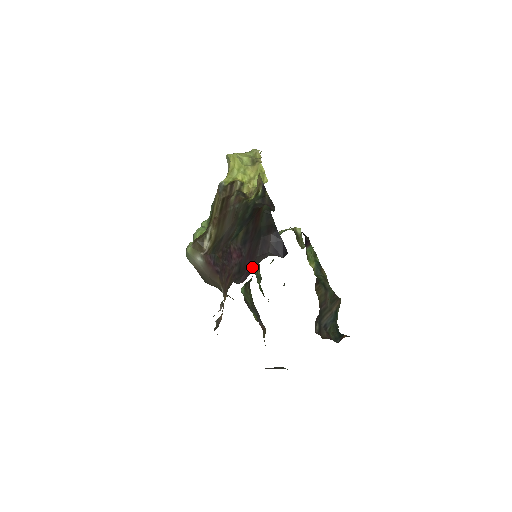
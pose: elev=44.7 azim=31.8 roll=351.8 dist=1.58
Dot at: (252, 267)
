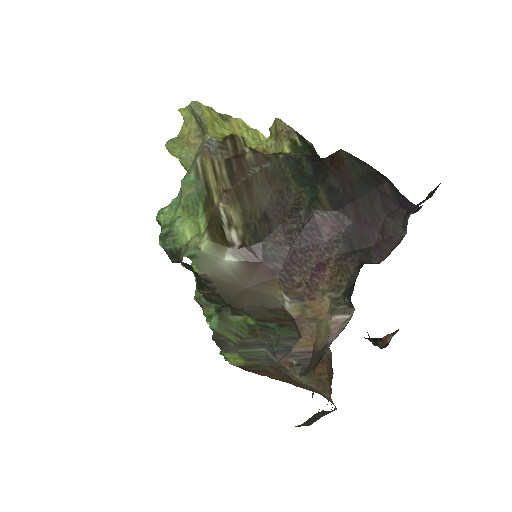
Dot at: (387, 233)
